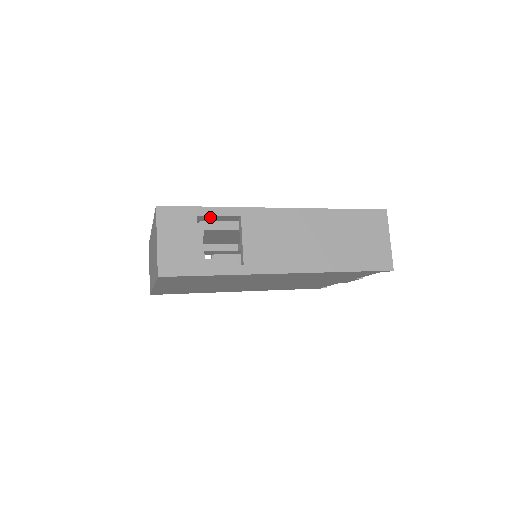
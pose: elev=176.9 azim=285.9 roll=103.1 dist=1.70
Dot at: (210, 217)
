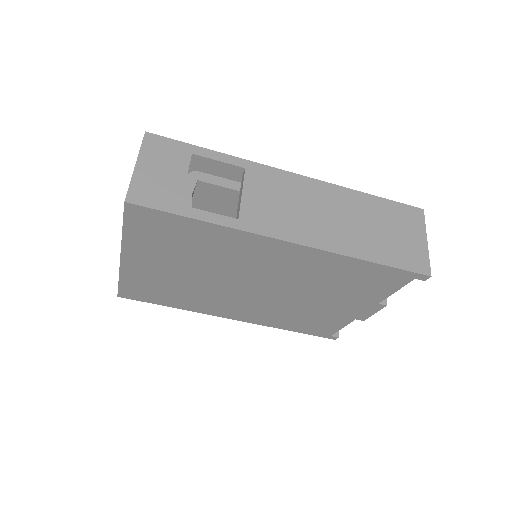
Dot at: (208, 163)
